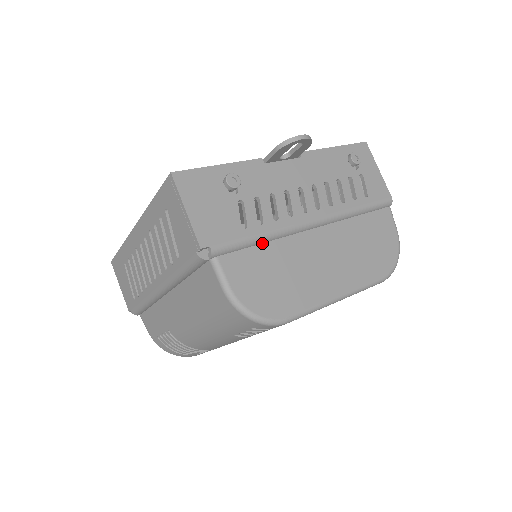
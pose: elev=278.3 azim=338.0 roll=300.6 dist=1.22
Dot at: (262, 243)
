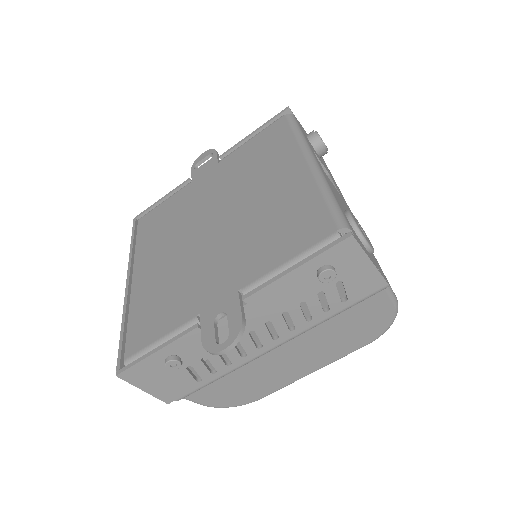
Dot at: (221, 378)
